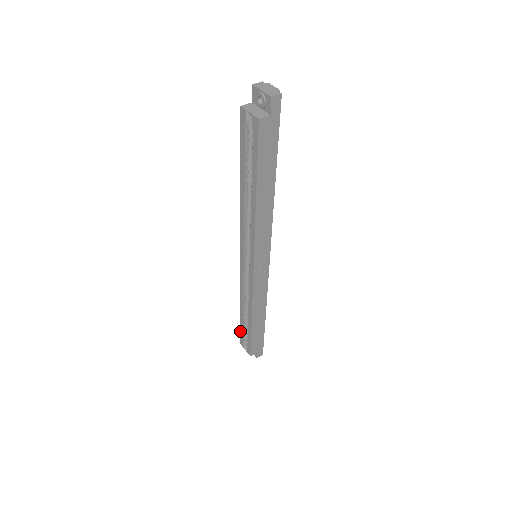
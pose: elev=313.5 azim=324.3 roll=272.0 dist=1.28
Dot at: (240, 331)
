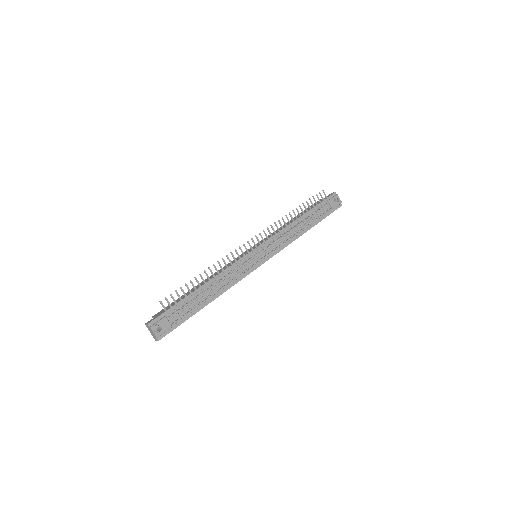
Dot at: occluded
